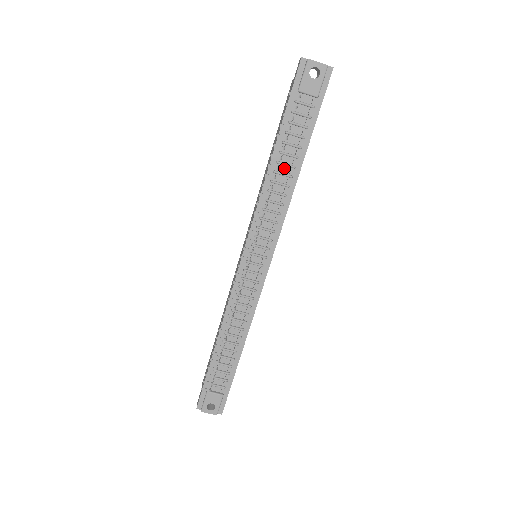
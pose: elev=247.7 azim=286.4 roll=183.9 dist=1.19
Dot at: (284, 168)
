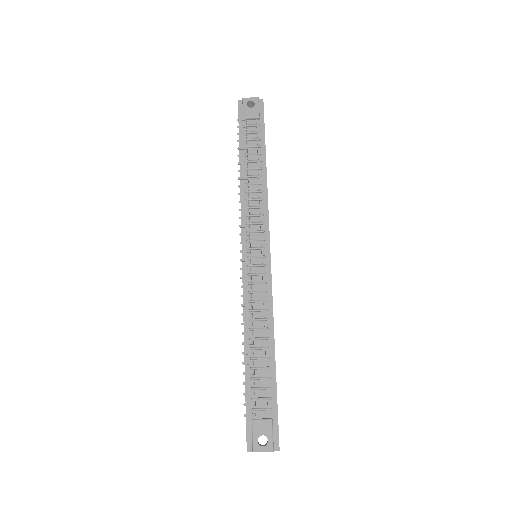
Dot at: (253, 172)
